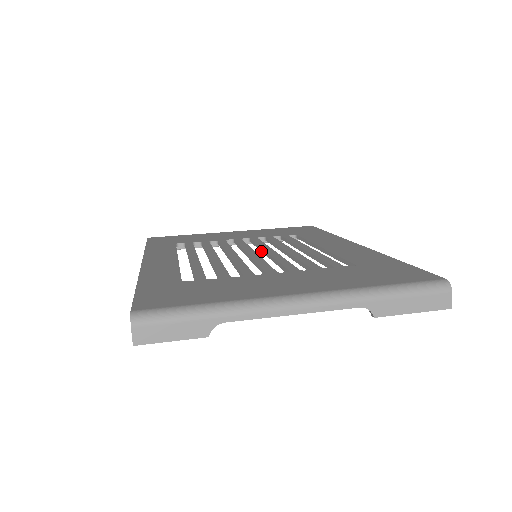
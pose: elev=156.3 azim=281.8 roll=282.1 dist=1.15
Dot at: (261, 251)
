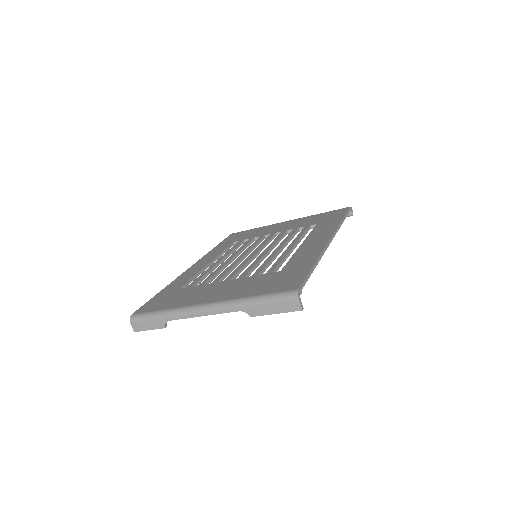
Dot at: occluded
